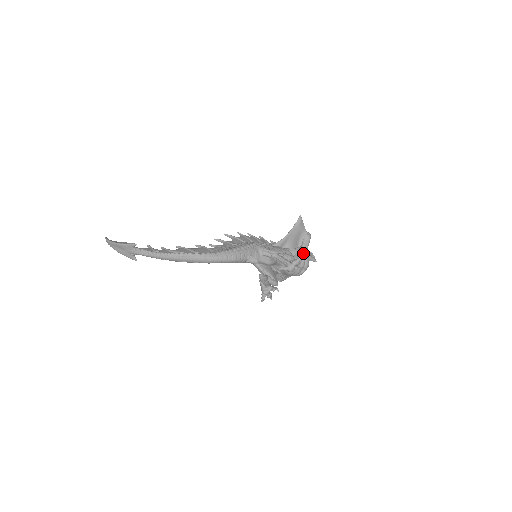
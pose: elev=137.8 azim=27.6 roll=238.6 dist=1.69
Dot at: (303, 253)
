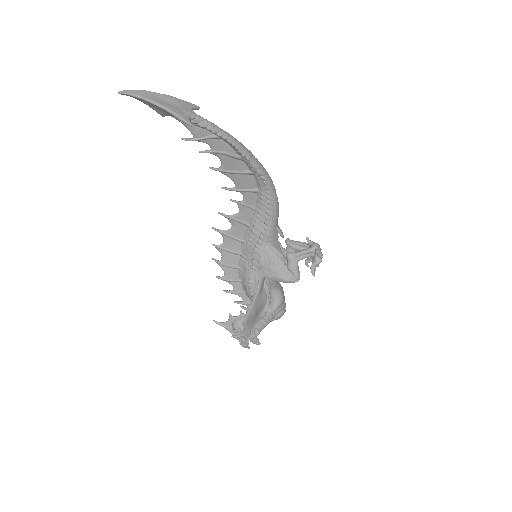
Dot at: occluded
